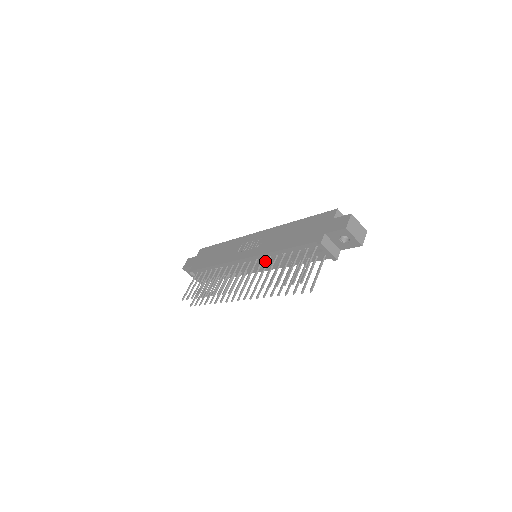
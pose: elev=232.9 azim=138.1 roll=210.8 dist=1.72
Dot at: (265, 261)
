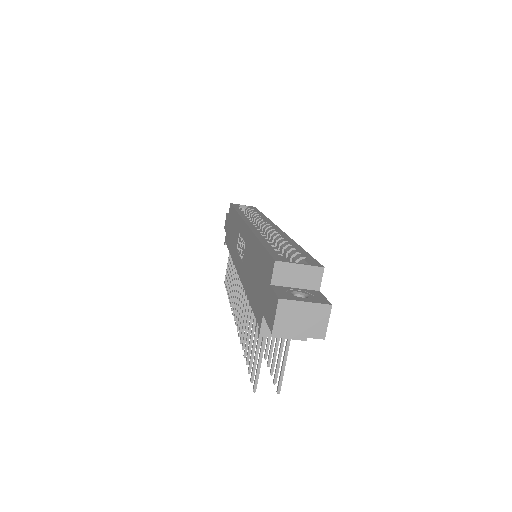
Dot at: occluded
